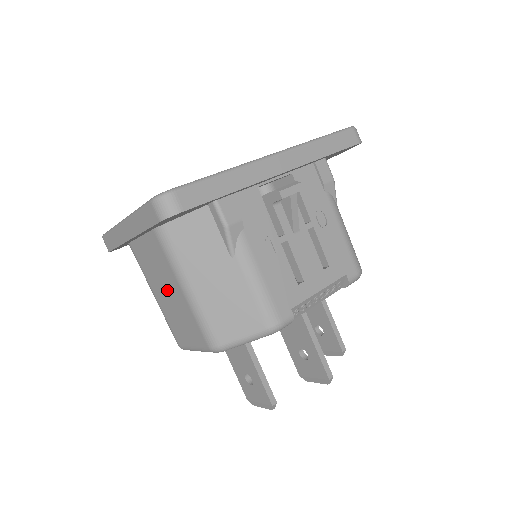
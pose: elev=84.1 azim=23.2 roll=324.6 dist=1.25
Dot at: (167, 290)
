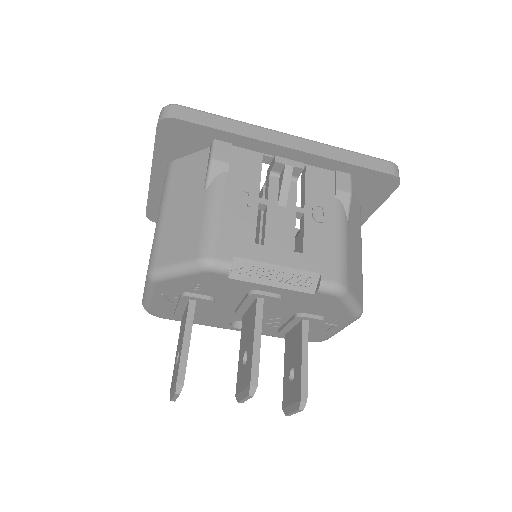
Dot at: occluded
